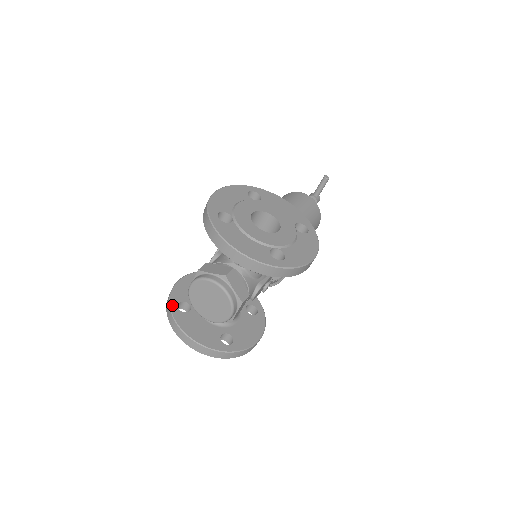
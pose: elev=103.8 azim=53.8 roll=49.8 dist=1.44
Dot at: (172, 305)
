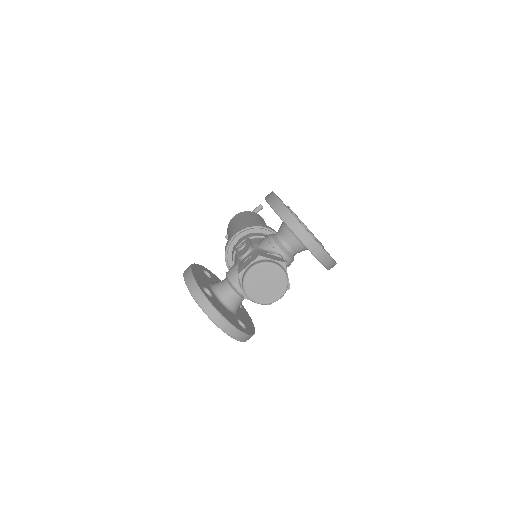
Dot at: (201, 288)
